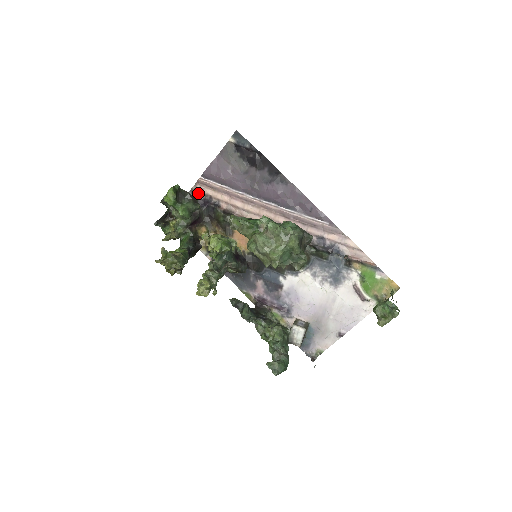
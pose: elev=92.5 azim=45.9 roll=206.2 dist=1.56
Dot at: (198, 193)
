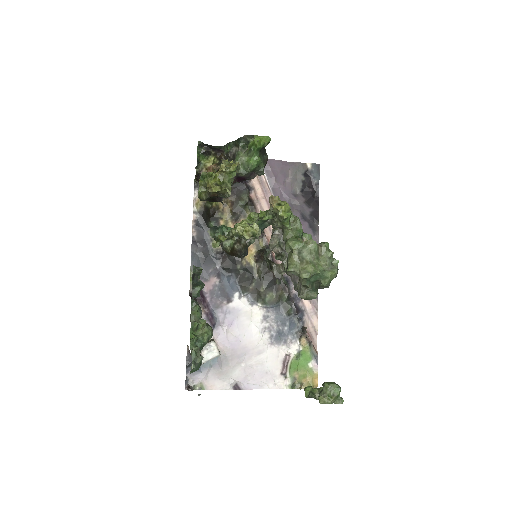
Dot at: occluded
